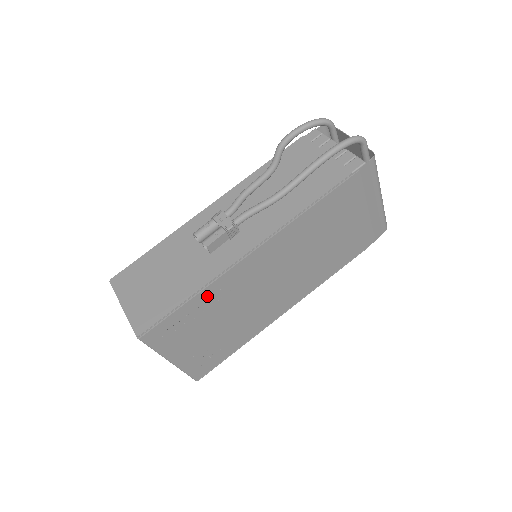
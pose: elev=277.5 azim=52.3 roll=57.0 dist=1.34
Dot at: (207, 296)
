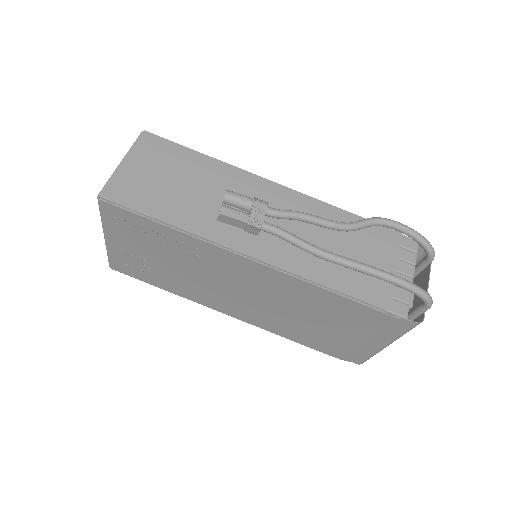
Dot at: (180, 238)
